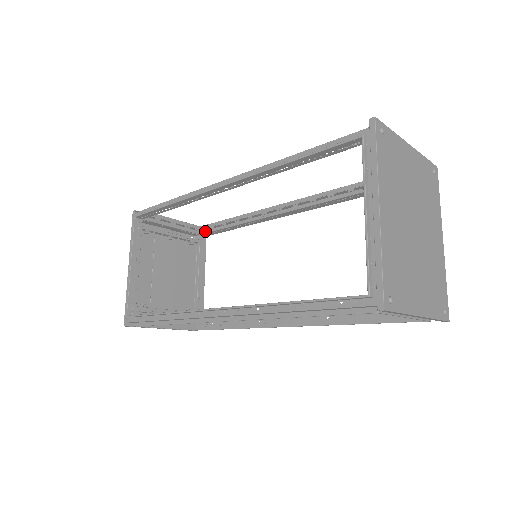
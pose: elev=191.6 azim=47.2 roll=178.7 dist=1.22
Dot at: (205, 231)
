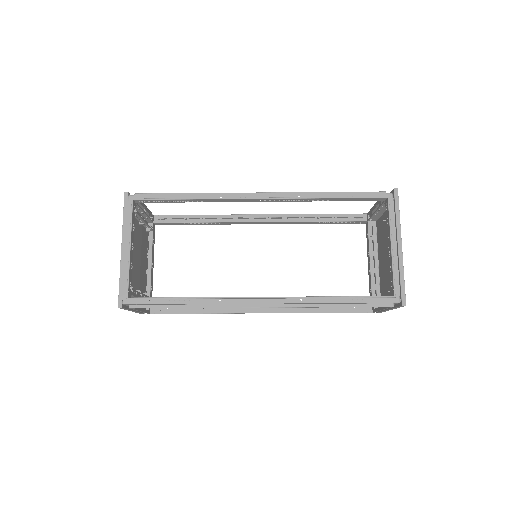
Dot at: (157, 220)
